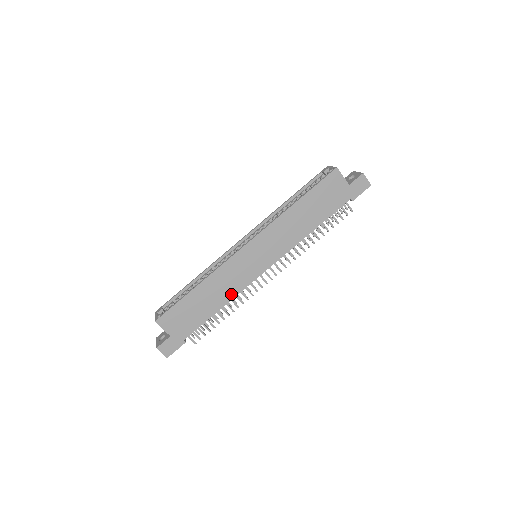
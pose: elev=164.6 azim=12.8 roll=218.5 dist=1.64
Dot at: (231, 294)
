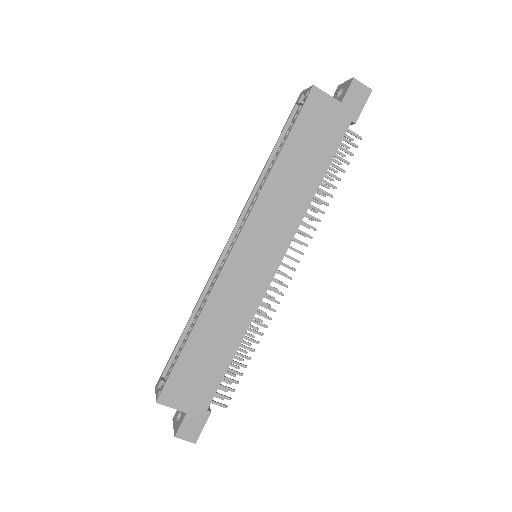
Dot at: (244, 322)
